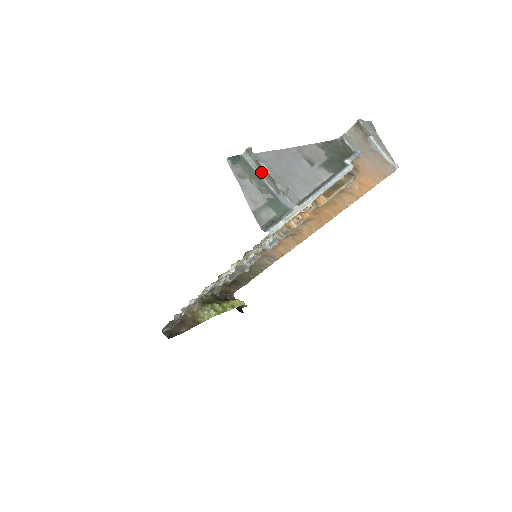
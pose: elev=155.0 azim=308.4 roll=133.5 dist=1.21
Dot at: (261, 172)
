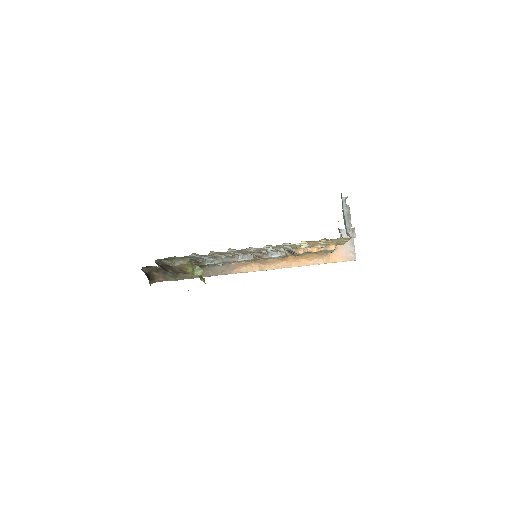
Dot at: (345, 211)
